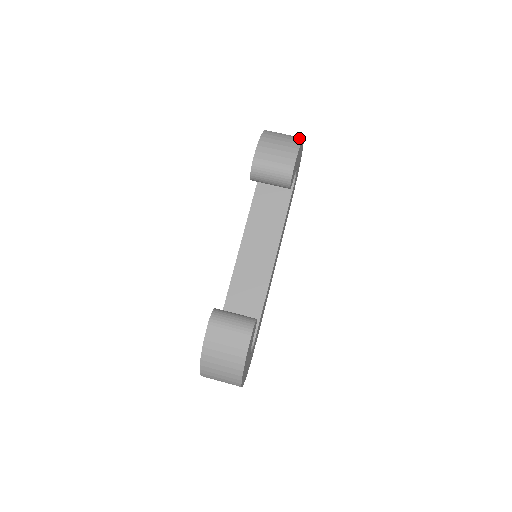
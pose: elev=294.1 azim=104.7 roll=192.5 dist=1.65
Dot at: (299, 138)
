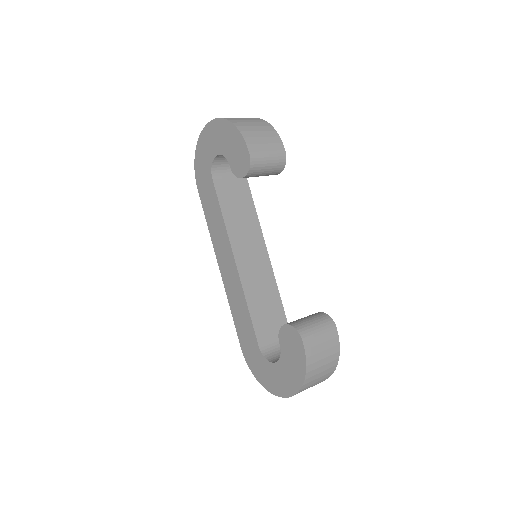
Dot at: (259, 119)
